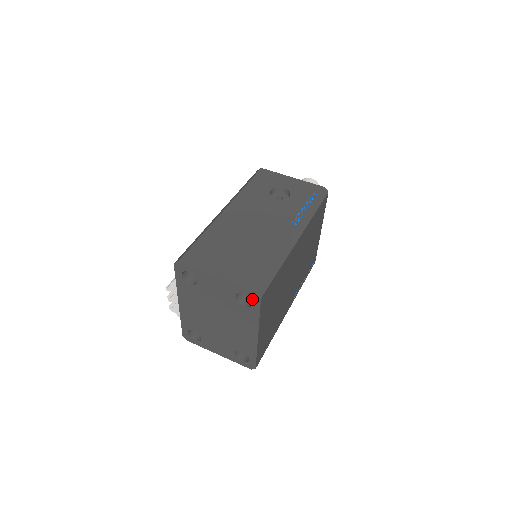
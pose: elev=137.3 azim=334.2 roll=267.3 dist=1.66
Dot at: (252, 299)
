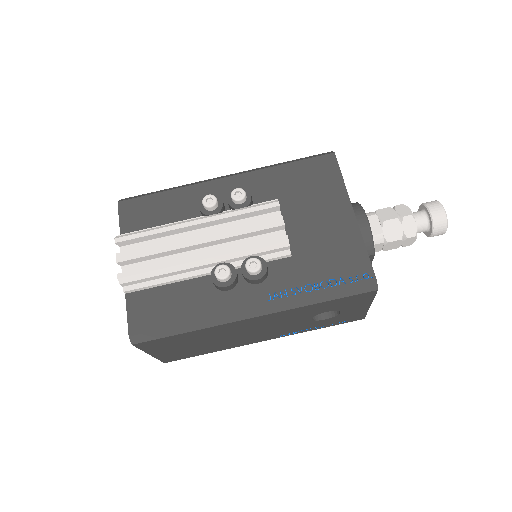
Dot at: occluded
